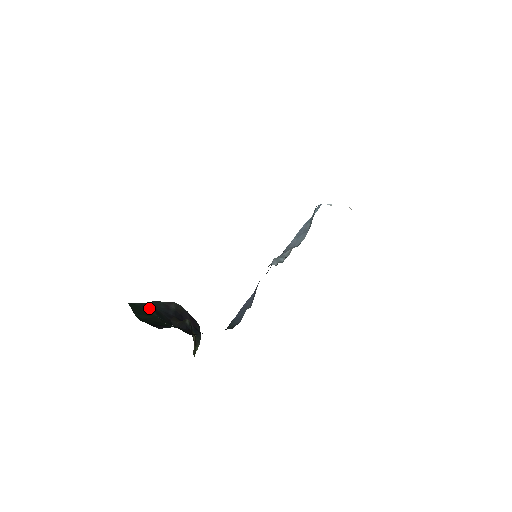
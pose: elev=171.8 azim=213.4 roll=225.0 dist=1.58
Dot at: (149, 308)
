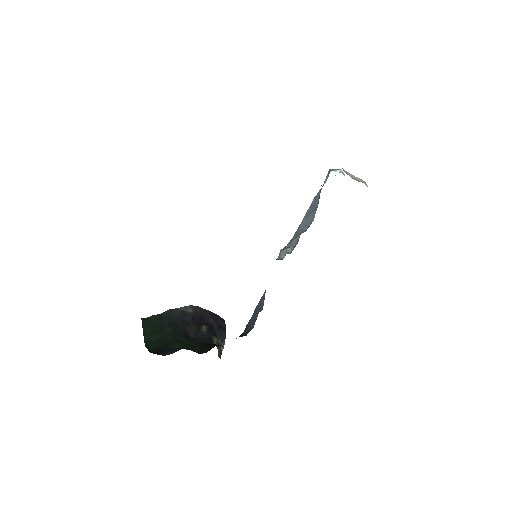
Dot at: (163, 321)
